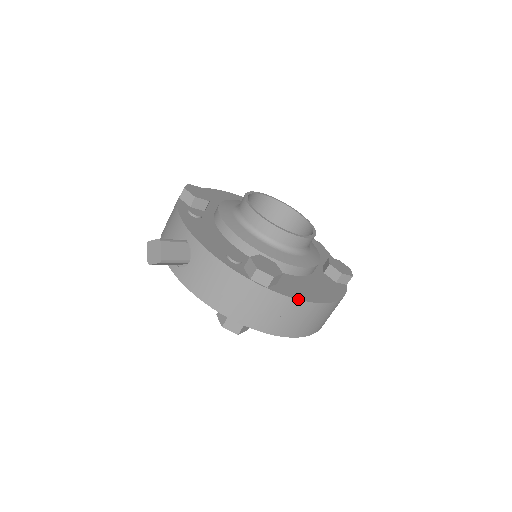
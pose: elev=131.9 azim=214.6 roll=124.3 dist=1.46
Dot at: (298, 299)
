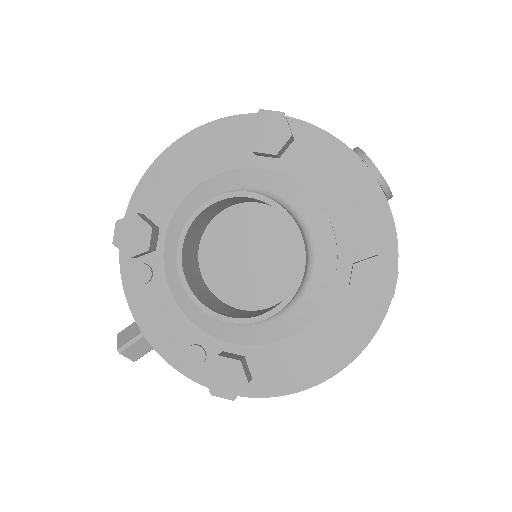
Dot at: occluded
